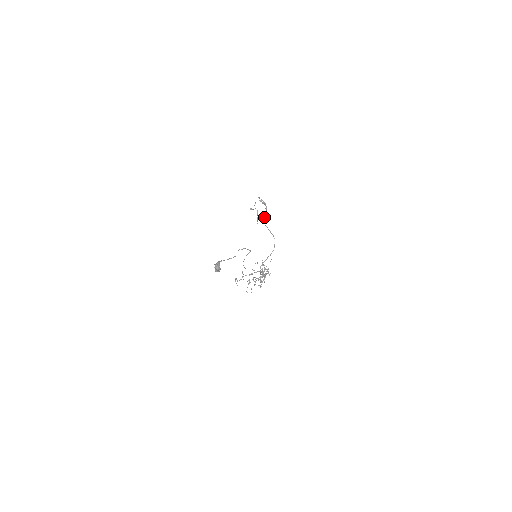
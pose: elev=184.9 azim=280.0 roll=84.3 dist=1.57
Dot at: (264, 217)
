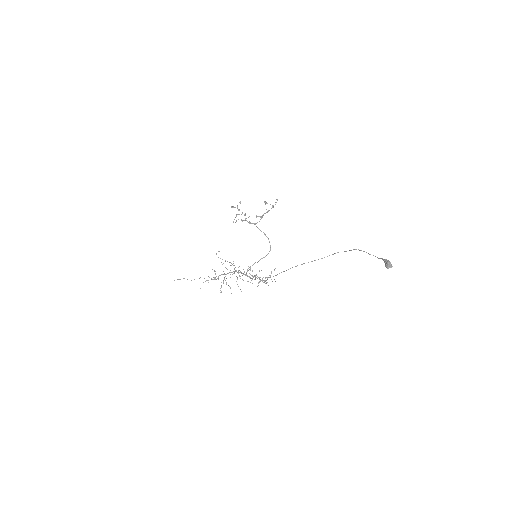
Dot at: occluded
